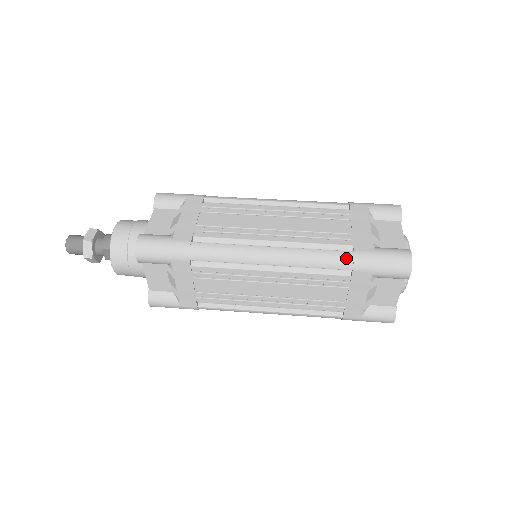
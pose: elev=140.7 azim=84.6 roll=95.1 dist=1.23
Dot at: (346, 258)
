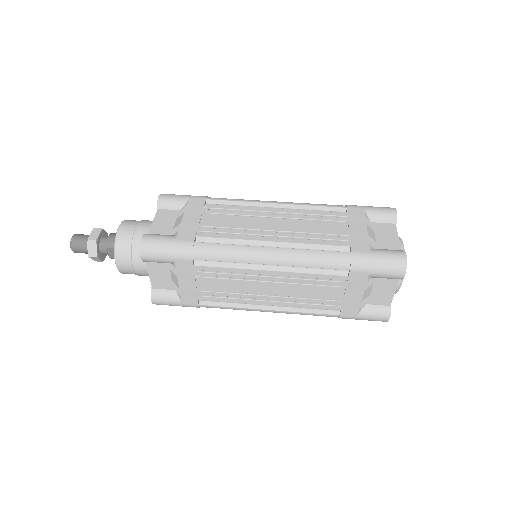
Dot at: (343, 259)
